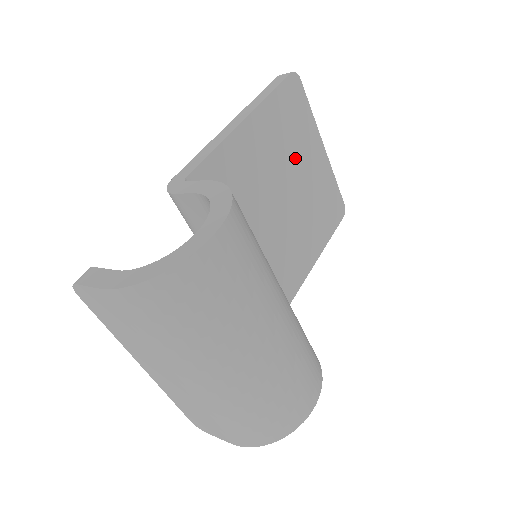
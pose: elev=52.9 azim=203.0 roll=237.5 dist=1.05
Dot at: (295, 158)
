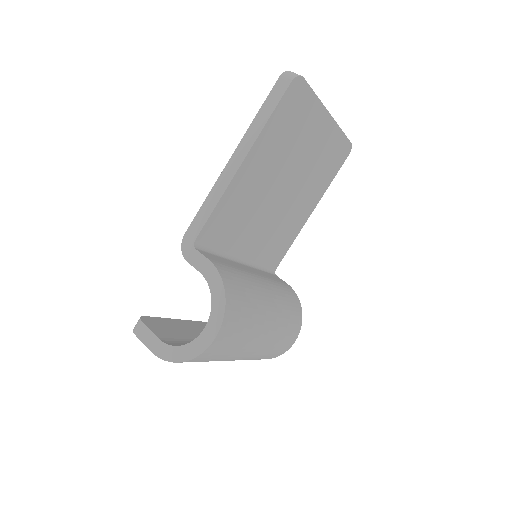
Dot at: (296, 150)
